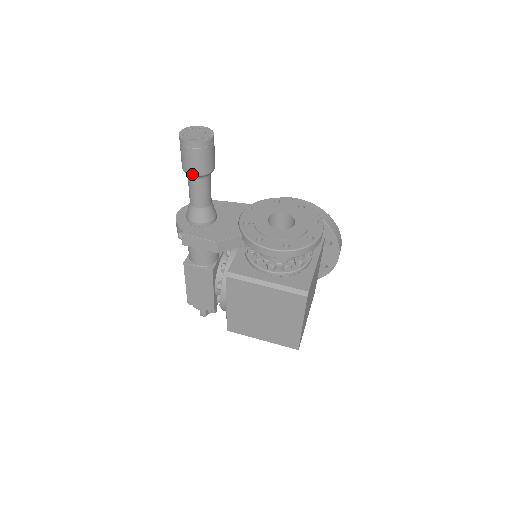
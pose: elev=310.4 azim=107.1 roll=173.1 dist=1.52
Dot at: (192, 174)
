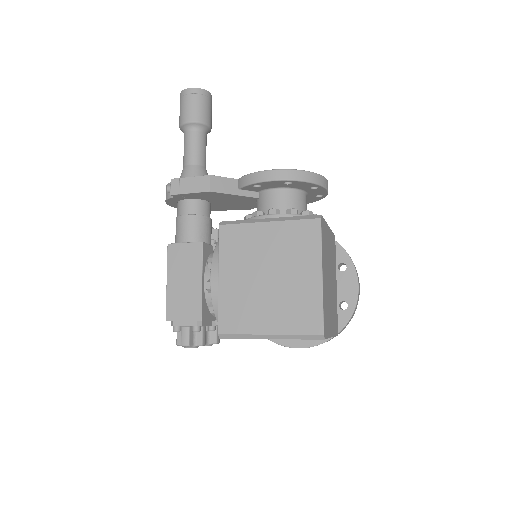
Dot at: (189, 121)
